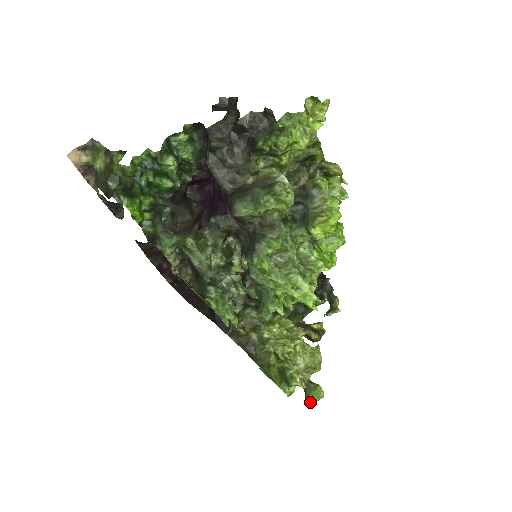
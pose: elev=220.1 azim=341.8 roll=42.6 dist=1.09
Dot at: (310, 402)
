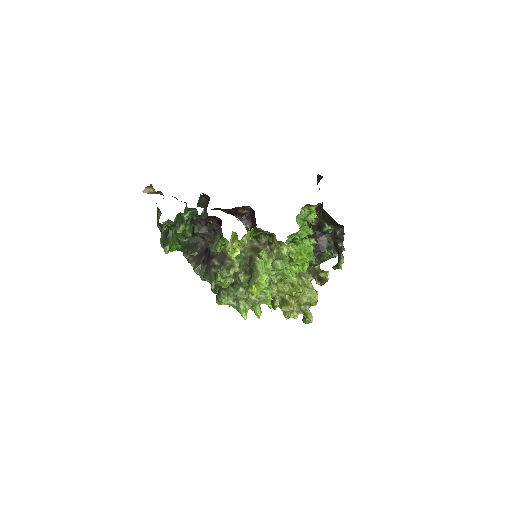
Dot at: occluded
